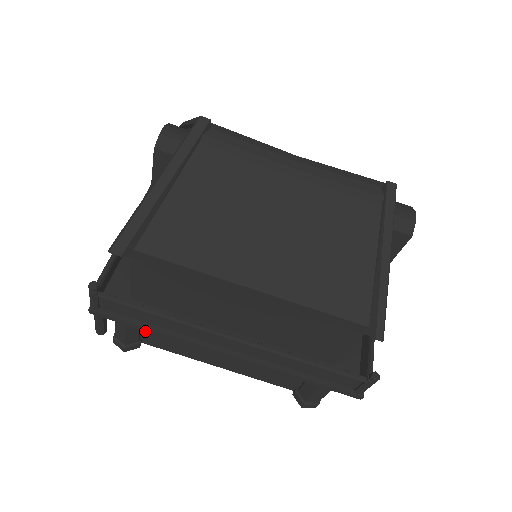
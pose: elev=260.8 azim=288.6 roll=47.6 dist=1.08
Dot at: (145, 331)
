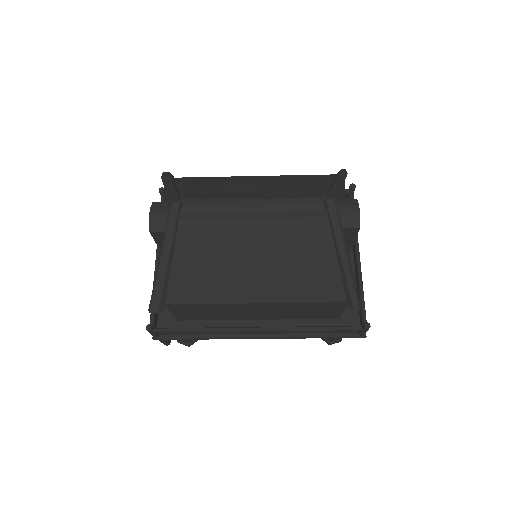
Dot at: occluded
